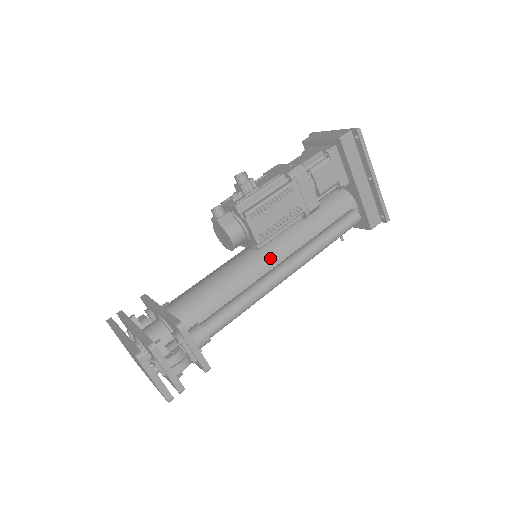
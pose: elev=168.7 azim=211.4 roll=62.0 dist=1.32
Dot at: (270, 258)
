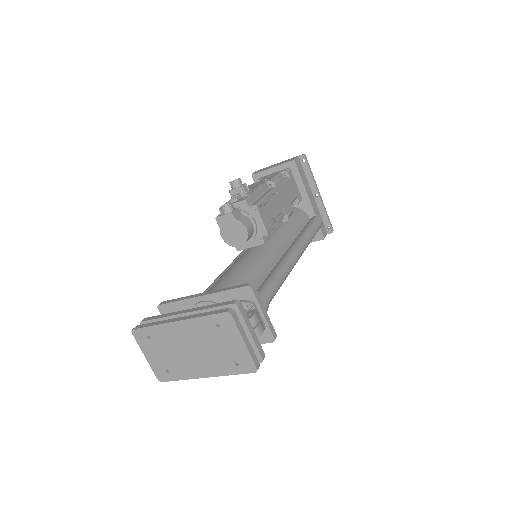
Dot at: (274, 251)
